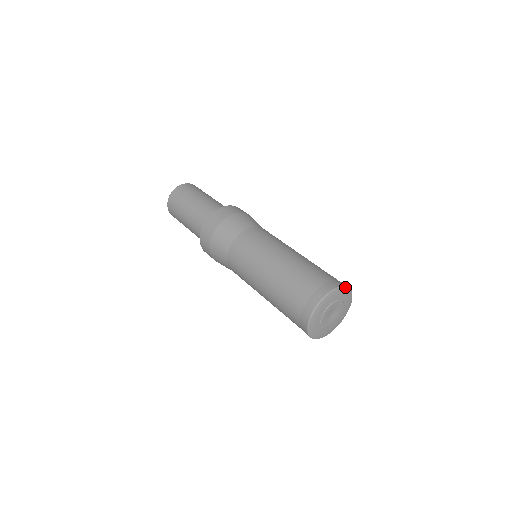
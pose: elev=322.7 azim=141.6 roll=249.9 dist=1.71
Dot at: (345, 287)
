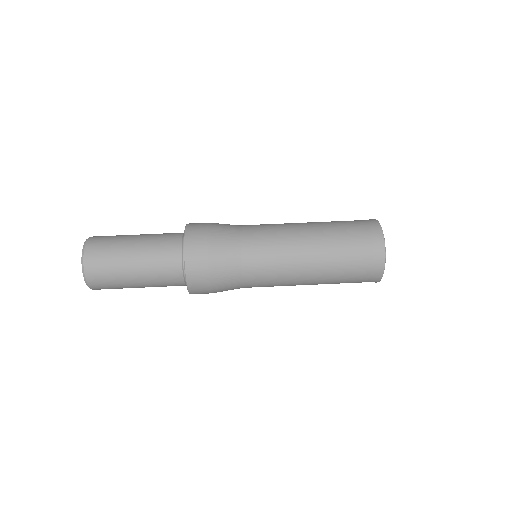
Dot at: occluded
